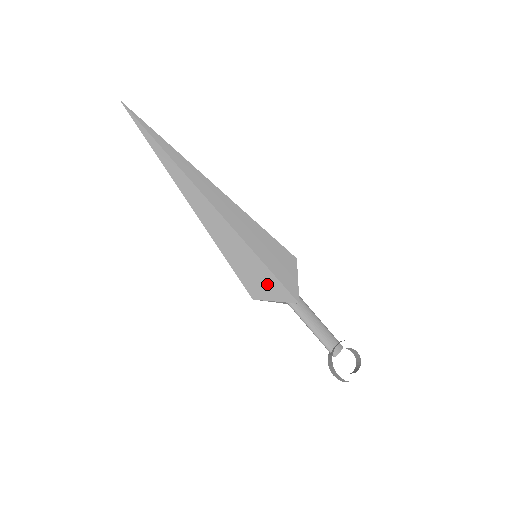
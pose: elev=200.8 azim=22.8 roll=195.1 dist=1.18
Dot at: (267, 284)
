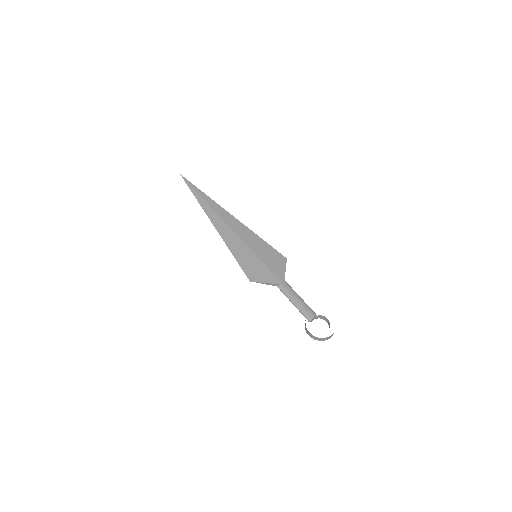
Dot at: (261, 272)
